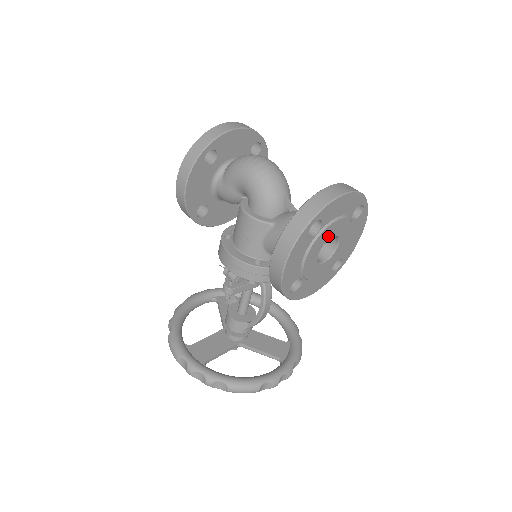
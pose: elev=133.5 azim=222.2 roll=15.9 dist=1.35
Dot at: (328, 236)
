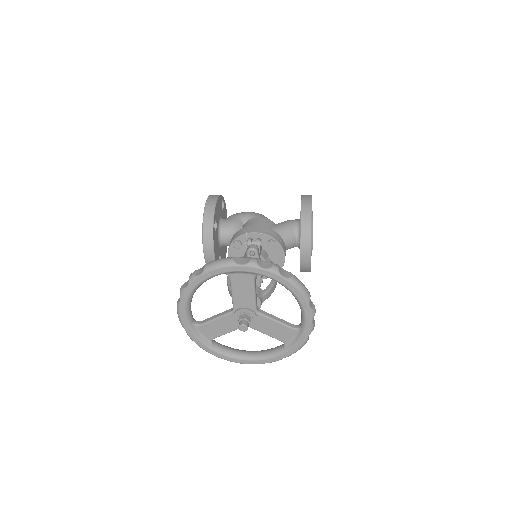
Dot at: occluded
